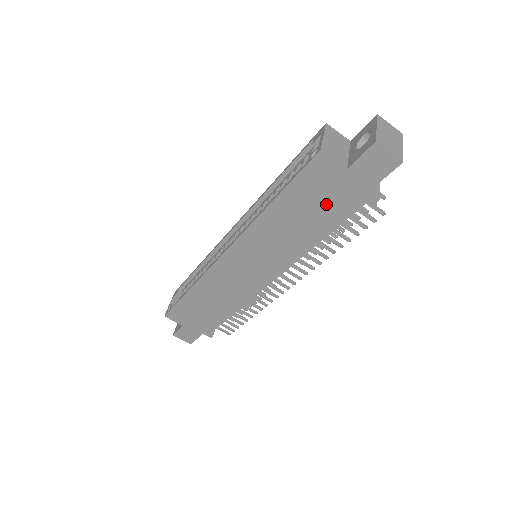
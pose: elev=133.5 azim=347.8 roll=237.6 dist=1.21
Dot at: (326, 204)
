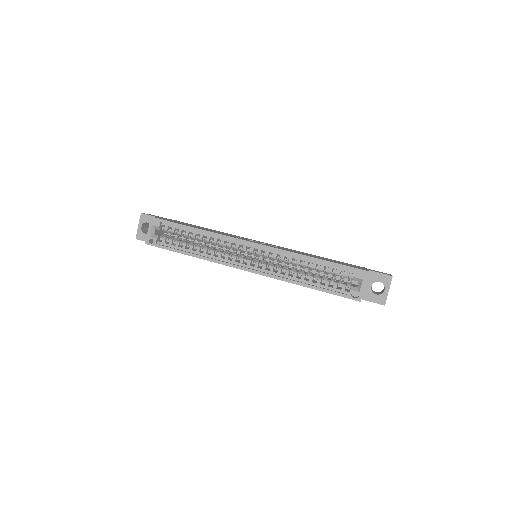
Dot at: occluded
